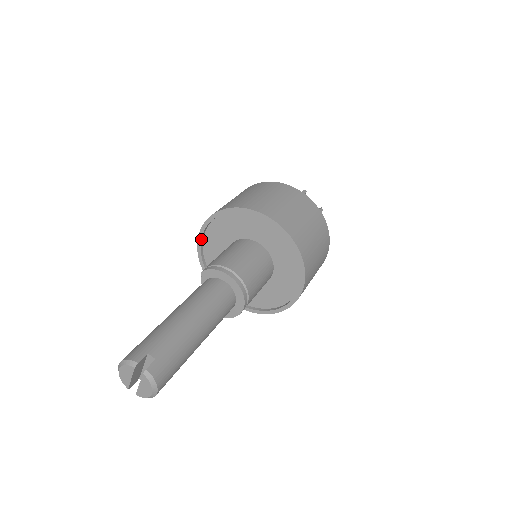
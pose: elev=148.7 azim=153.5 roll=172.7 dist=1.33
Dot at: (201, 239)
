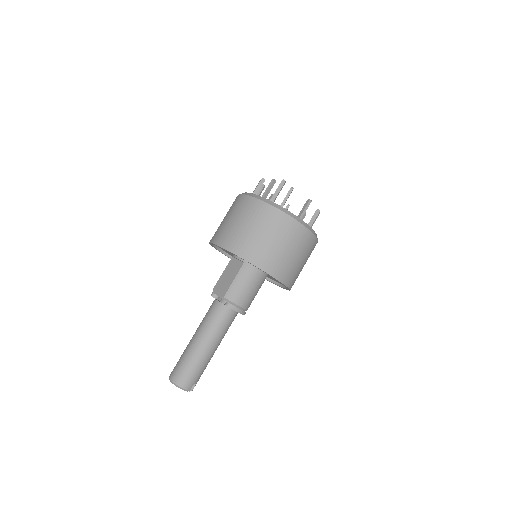
Dot at: (230, 252)
